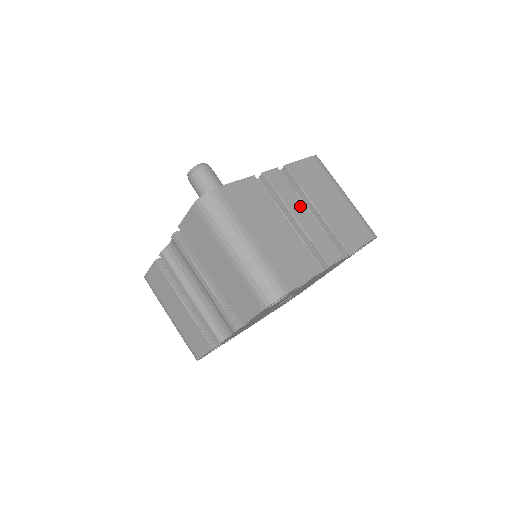
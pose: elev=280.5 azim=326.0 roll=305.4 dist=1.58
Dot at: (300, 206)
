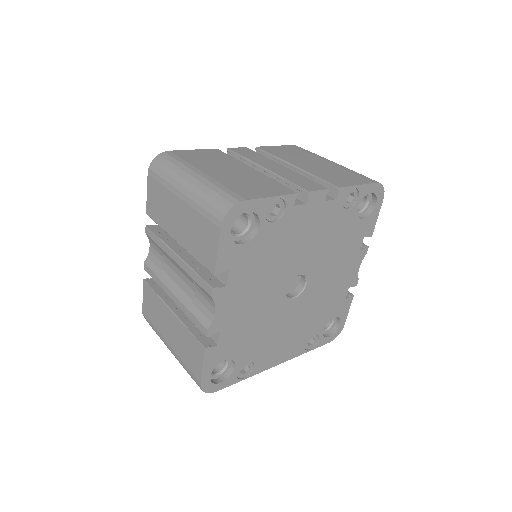
Dot at: (271, 163)
